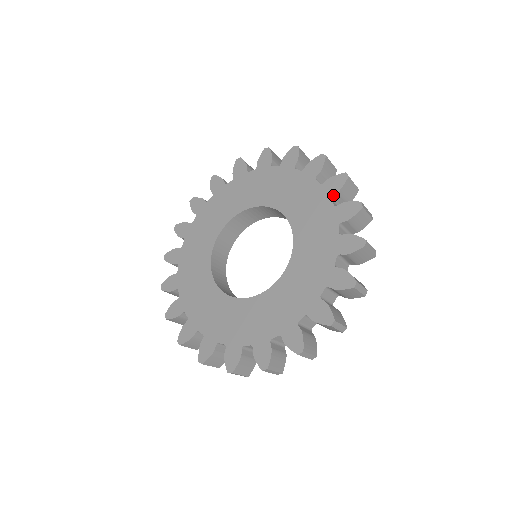
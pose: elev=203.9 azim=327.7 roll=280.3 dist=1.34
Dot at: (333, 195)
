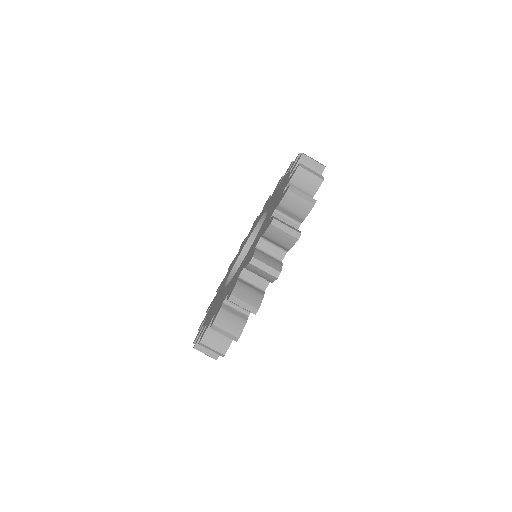
Dot at: occluded
